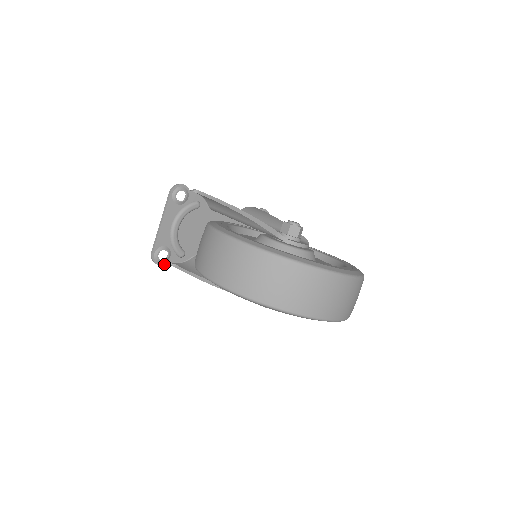
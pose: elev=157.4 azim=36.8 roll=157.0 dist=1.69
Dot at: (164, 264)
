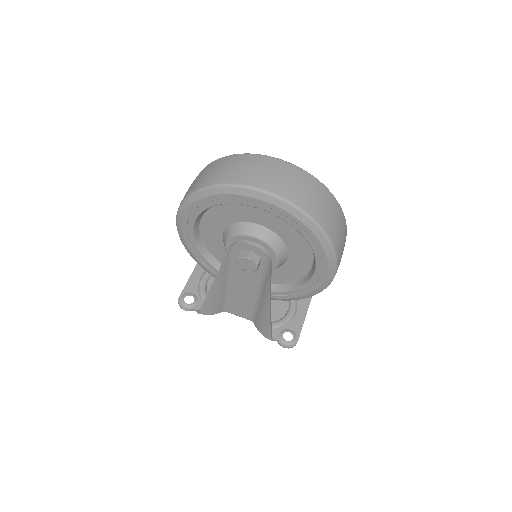
Dot at: (190, 309)
